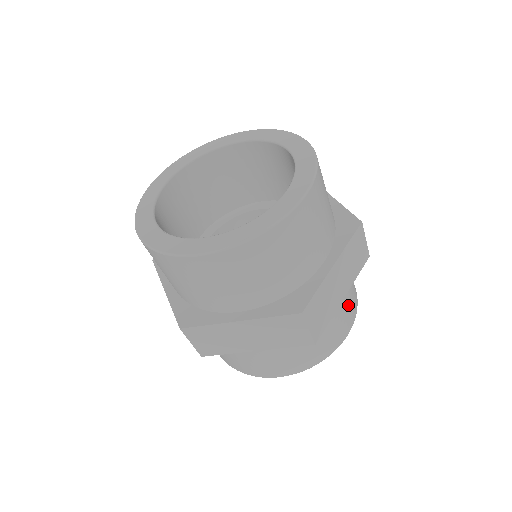
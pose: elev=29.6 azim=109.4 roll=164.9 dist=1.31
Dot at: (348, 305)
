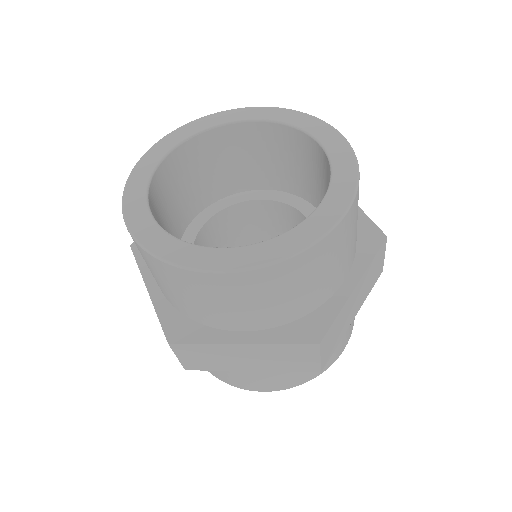
Dot at: occluded
